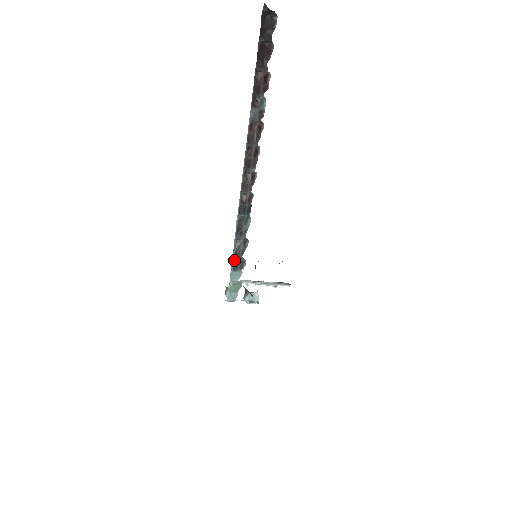
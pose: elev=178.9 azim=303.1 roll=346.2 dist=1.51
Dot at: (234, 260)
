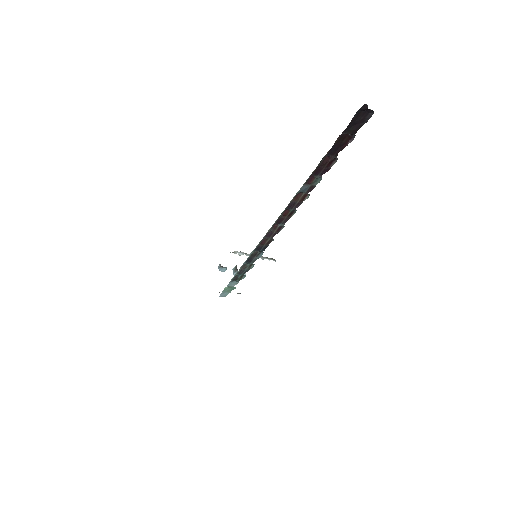
Dot at: (236, 275)
